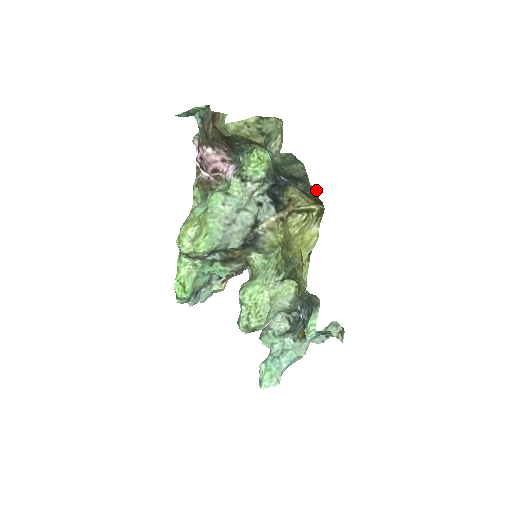
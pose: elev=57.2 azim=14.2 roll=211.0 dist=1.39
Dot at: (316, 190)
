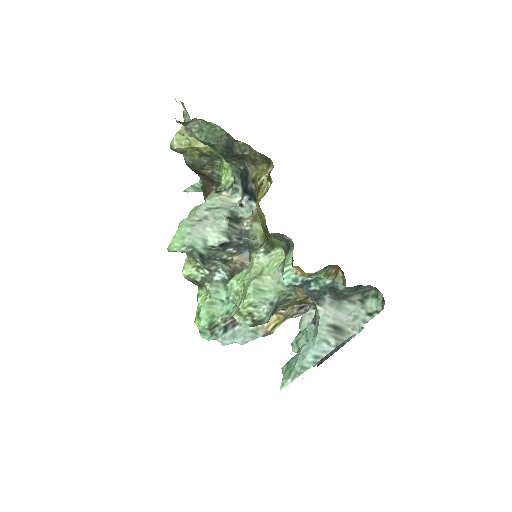
Dot at: (250, 146)
